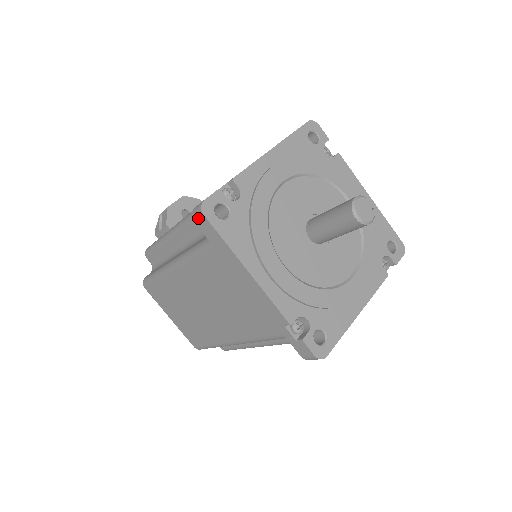
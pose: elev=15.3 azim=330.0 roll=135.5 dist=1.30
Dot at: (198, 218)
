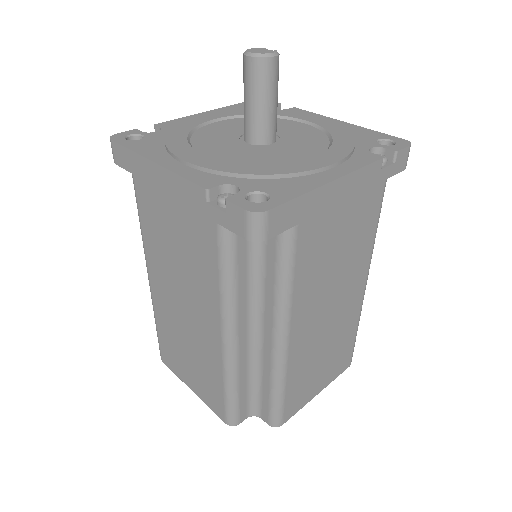
Dot at: (113, 152)
